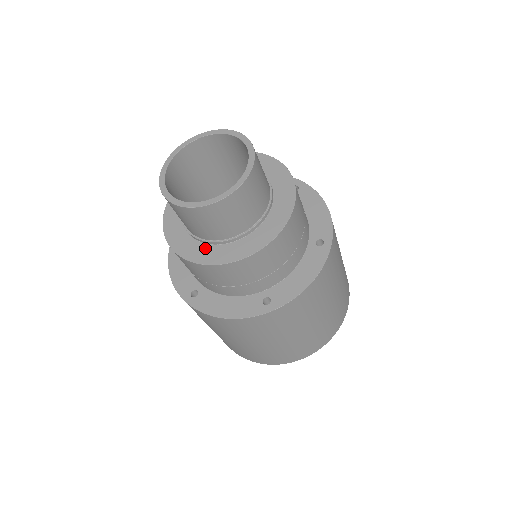
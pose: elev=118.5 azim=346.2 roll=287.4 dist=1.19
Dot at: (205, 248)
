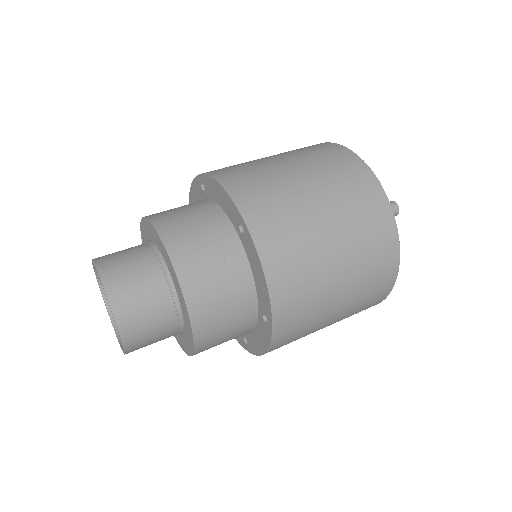
Dot at: (184, 339)
